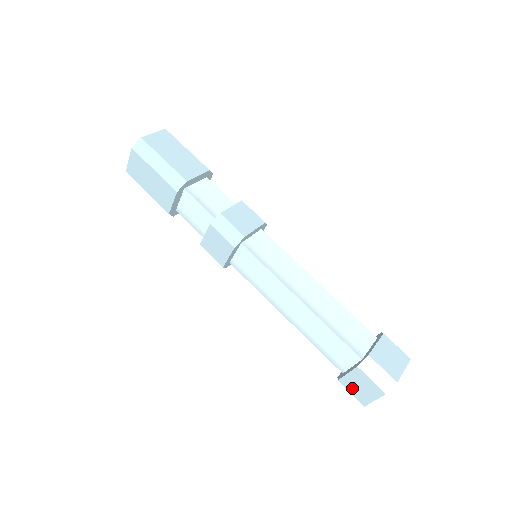
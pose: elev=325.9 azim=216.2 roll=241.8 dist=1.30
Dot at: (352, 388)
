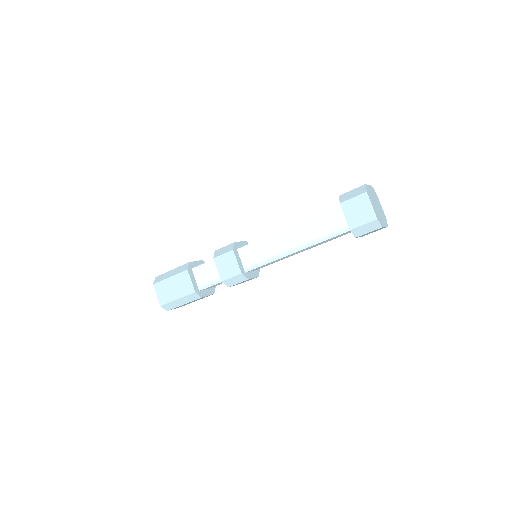
Dot at: (358, 221)
